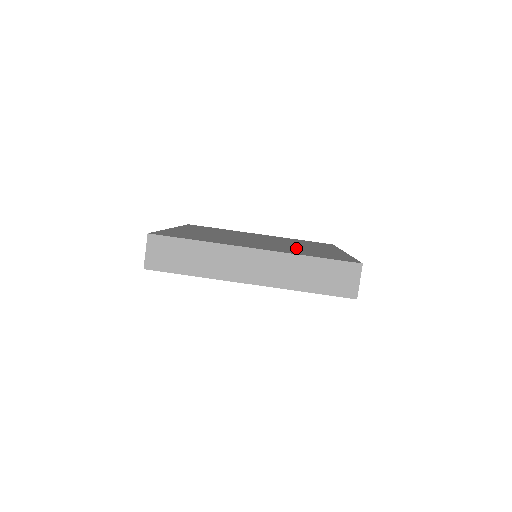
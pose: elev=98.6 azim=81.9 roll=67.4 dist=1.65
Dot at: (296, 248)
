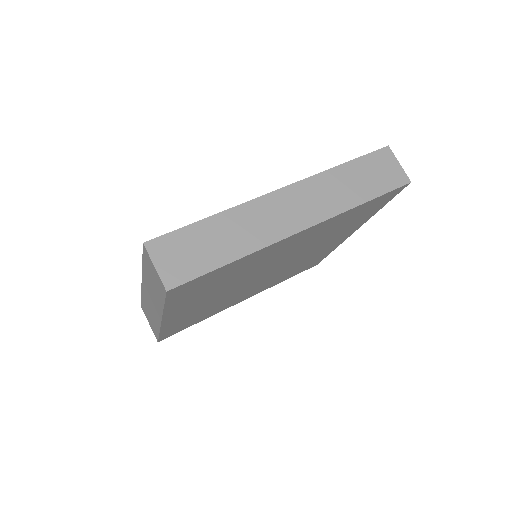
Dot at: occluded
